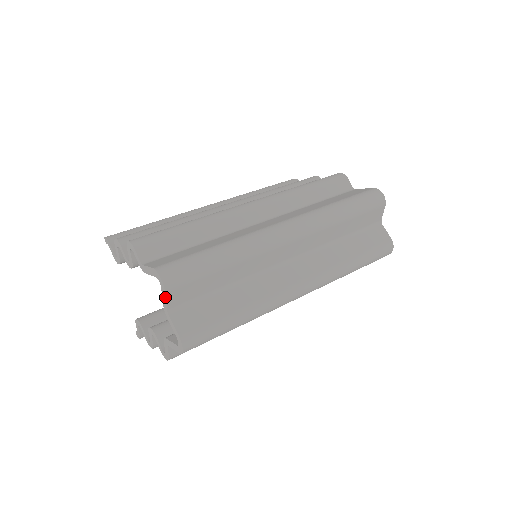
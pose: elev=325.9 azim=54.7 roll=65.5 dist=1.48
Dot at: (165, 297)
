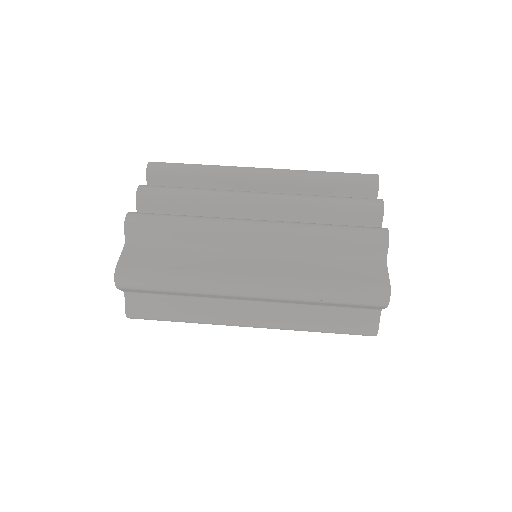
Dot at: (119, 288)
